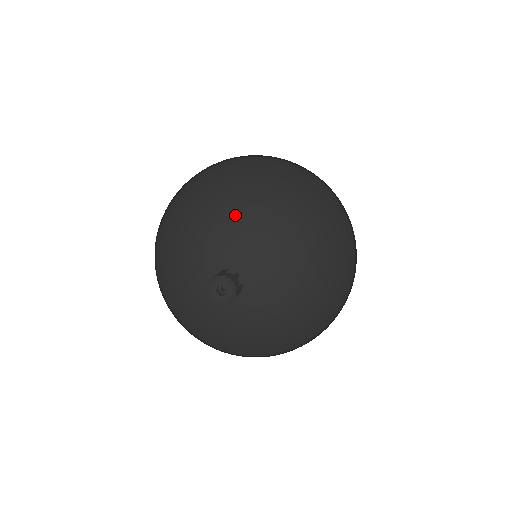
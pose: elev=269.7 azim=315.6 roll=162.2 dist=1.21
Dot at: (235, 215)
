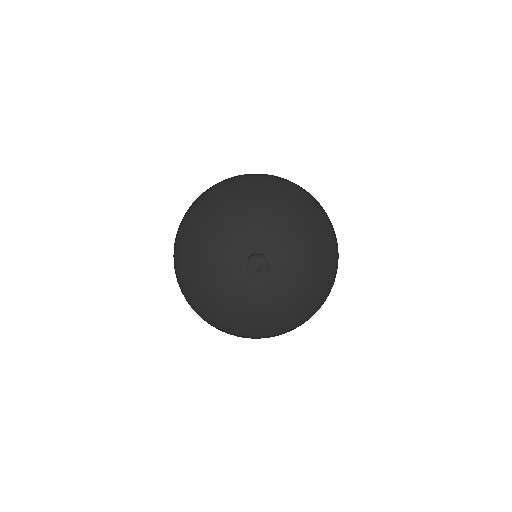
Dot at: (239, 215)
